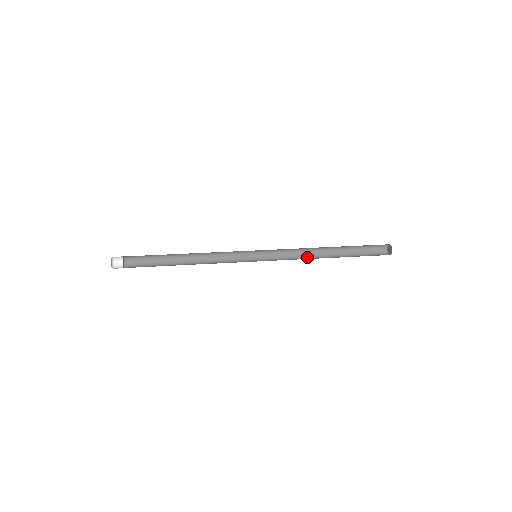
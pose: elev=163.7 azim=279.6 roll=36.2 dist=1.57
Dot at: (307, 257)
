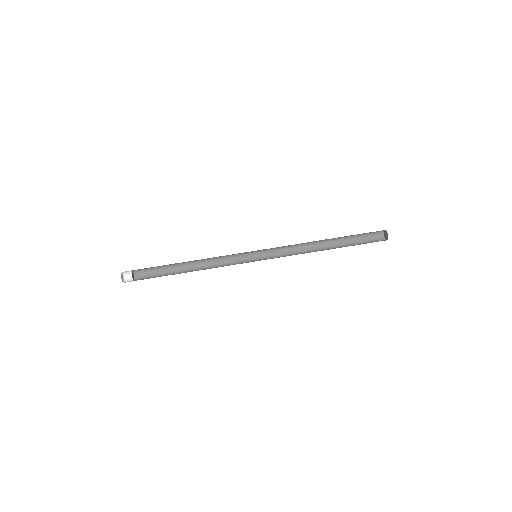
Dot at: (304, 244)
